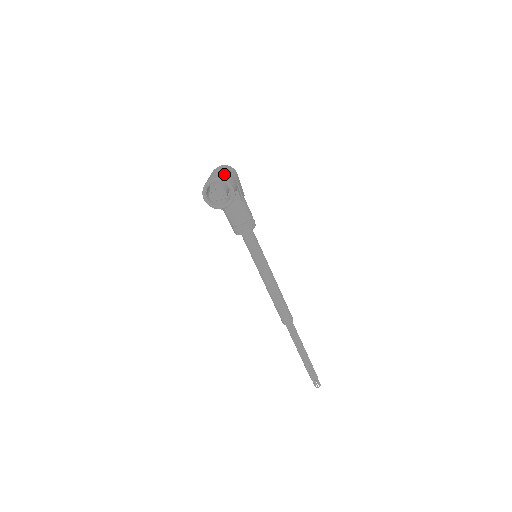
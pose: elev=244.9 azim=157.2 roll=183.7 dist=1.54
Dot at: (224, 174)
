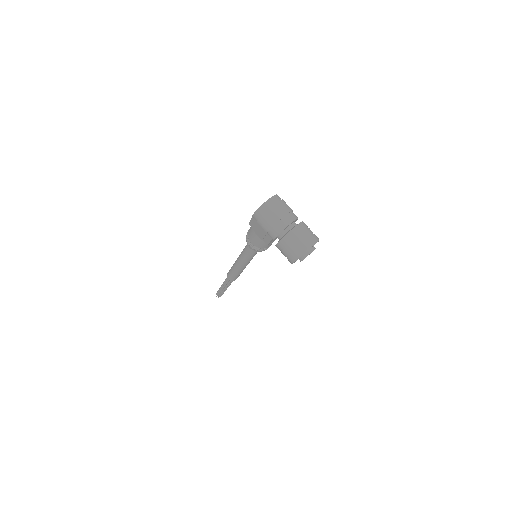
Dot at: (306, 227)
